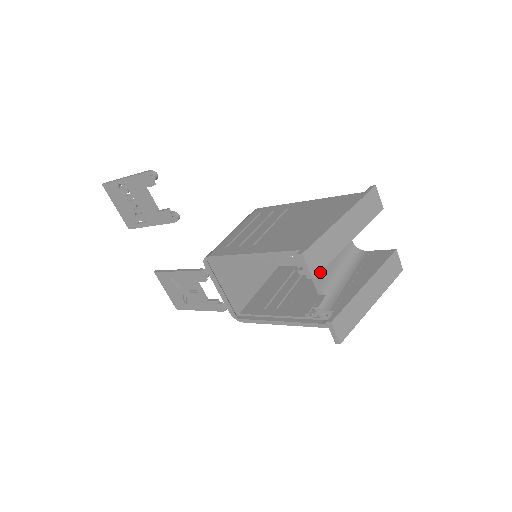
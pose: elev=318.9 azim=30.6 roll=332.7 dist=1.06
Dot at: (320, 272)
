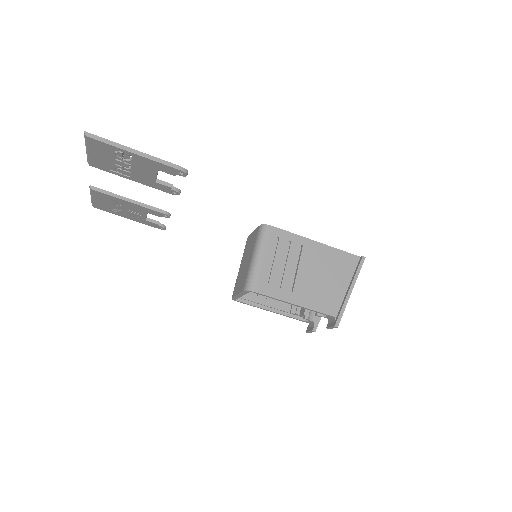
Dot at: occluded
